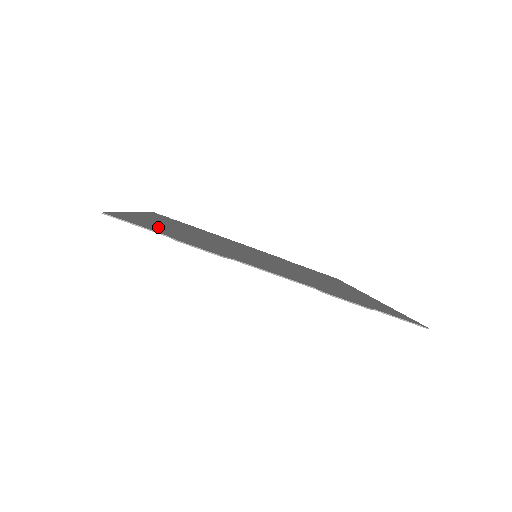
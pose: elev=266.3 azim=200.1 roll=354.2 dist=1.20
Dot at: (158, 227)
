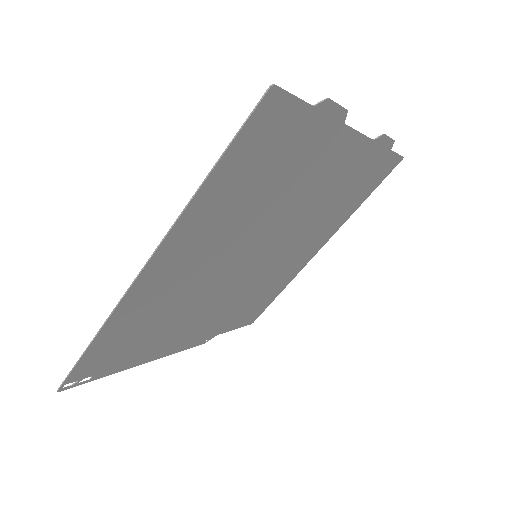
Dot at: (256, 162)
